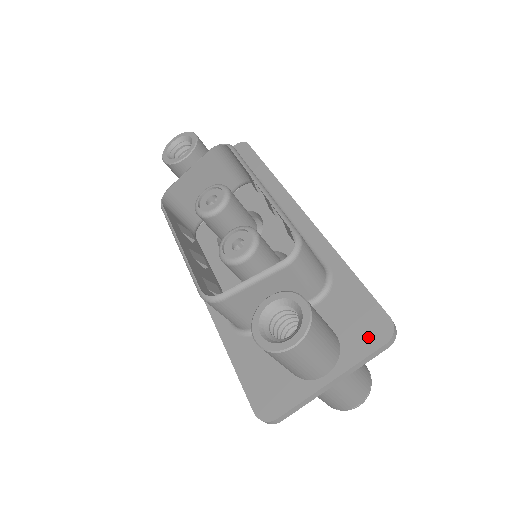
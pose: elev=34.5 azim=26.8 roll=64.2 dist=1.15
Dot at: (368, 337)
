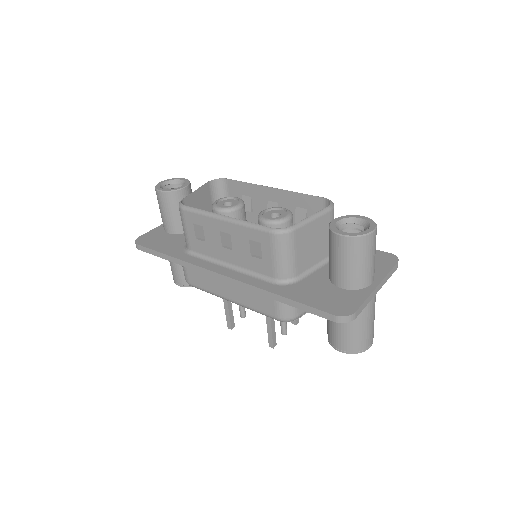
Dot at: (384, 262)
